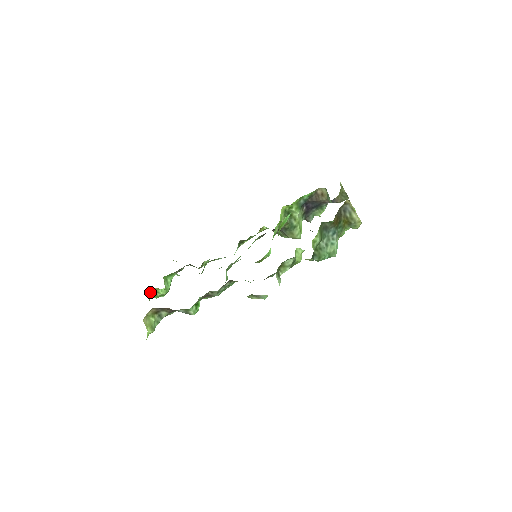
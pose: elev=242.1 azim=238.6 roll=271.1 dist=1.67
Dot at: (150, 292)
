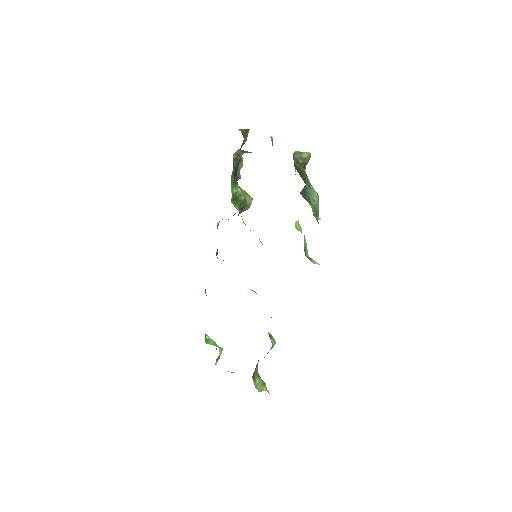
Dot at: (215, 363)
